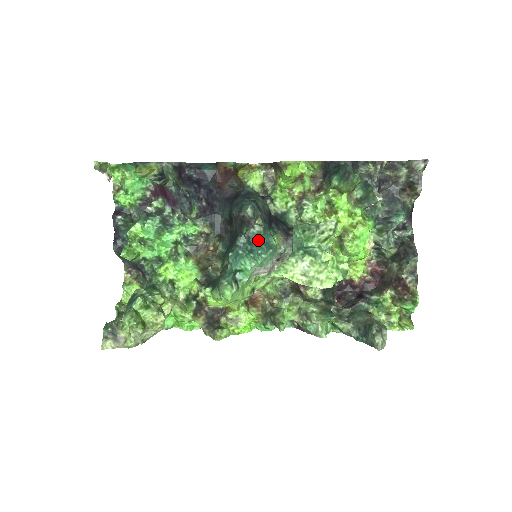
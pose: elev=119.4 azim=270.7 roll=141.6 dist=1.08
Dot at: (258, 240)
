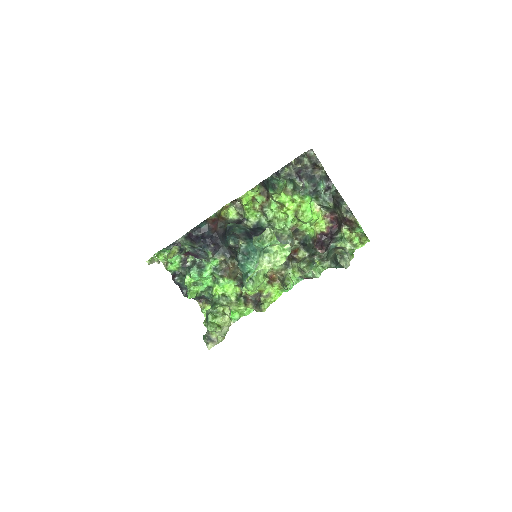
Dot at: (248, 251)
